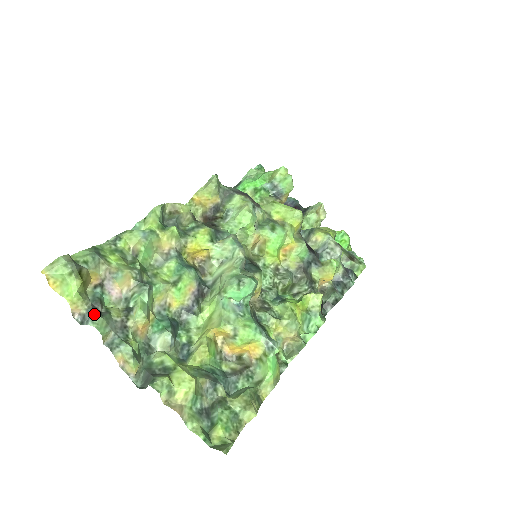
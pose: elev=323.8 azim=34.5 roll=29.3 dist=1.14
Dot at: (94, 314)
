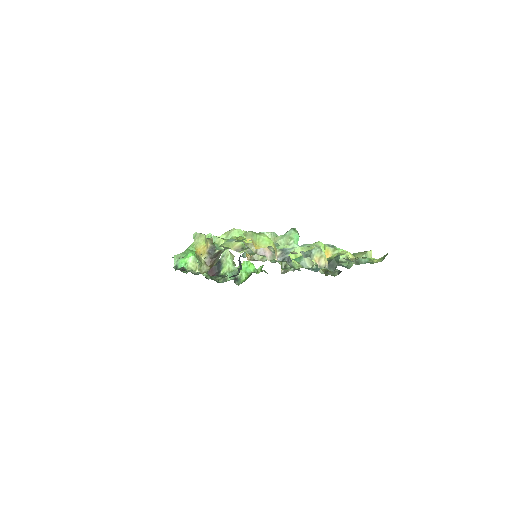
Dot at: (286, 248)
